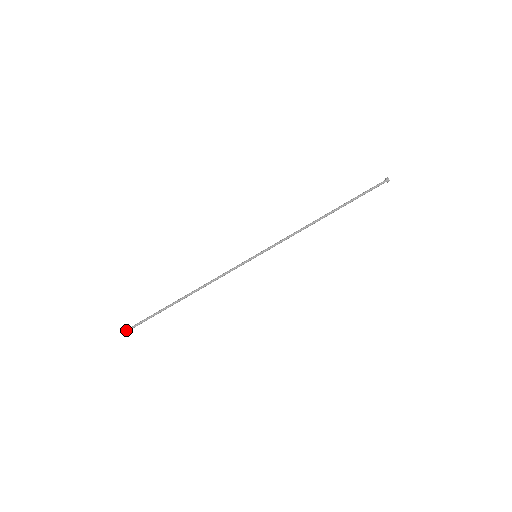
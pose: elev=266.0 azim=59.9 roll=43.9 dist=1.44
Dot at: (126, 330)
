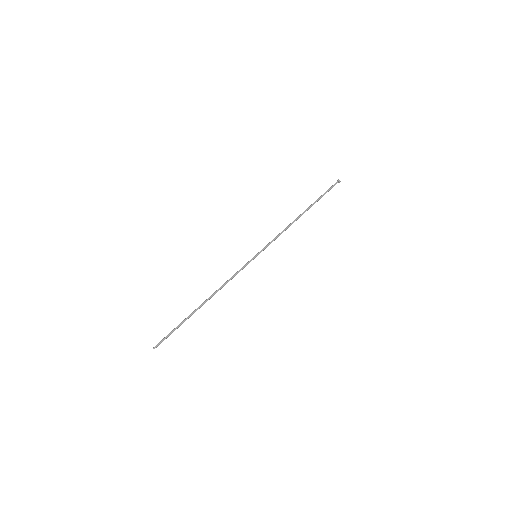
Dot at: (157, 344)
